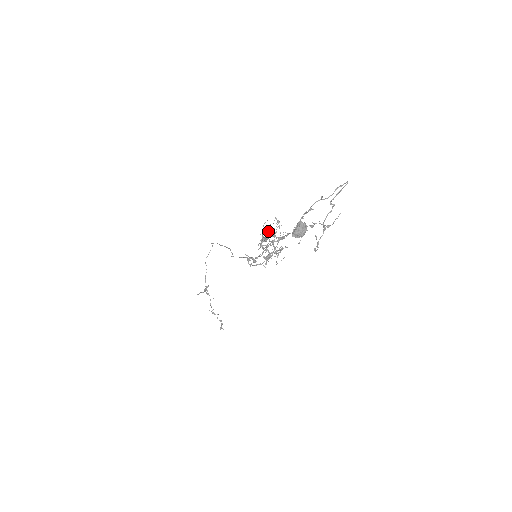
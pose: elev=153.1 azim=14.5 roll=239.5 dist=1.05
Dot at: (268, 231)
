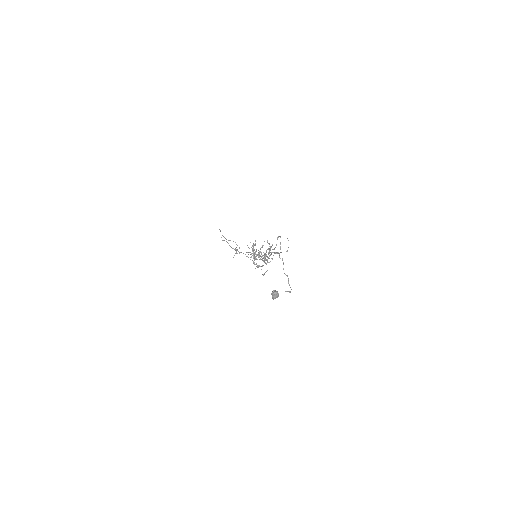
Dot at: occluded
